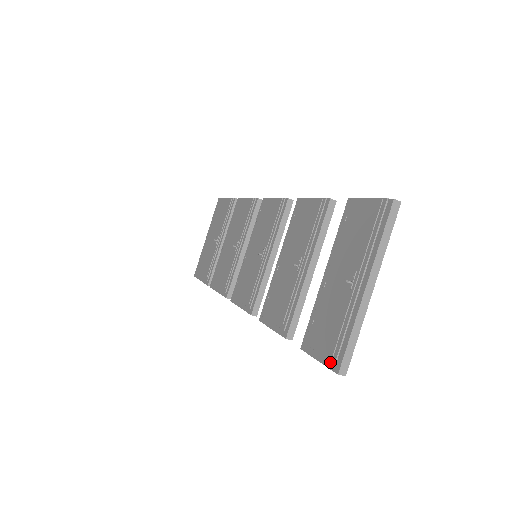
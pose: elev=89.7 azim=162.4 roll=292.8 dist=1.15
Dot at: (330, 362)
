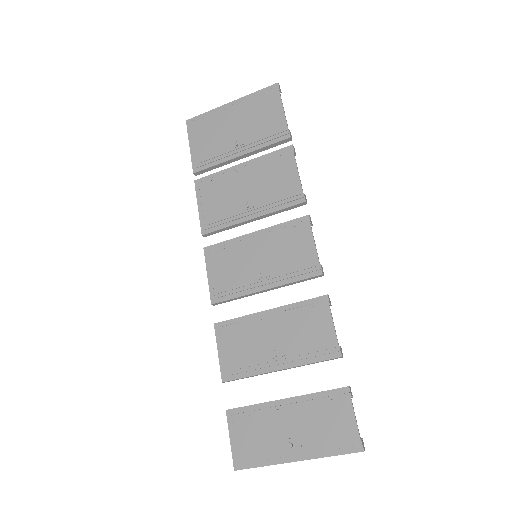
Dot at: (236, 456)
